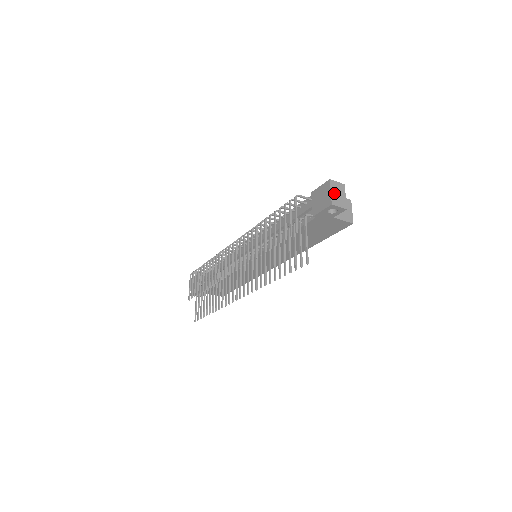
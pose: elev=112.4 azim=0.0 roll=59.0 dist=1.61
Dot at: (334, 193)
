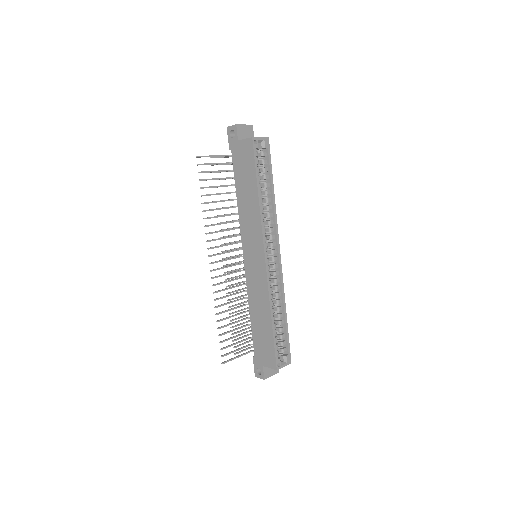
Dot at: occluded
